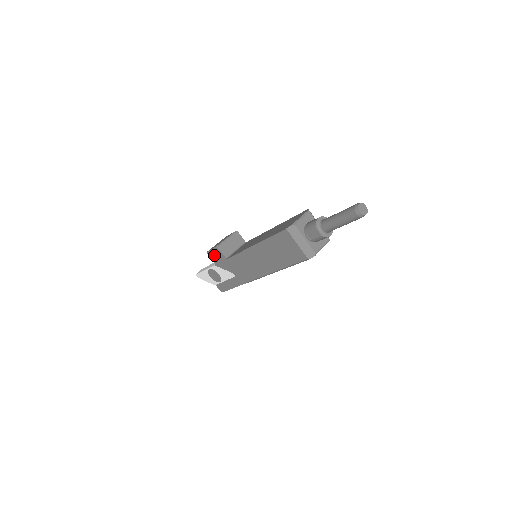
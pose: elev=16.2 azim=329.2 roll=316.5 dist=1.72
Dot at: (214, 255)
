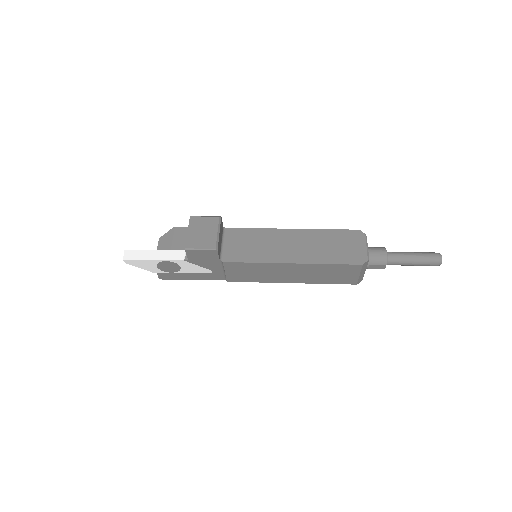
Dot at: (199, 254)
